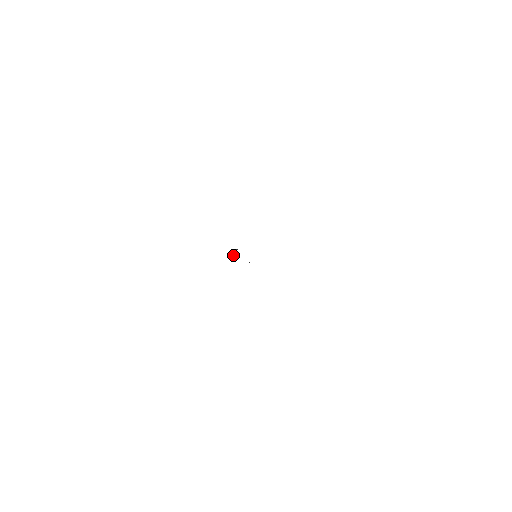
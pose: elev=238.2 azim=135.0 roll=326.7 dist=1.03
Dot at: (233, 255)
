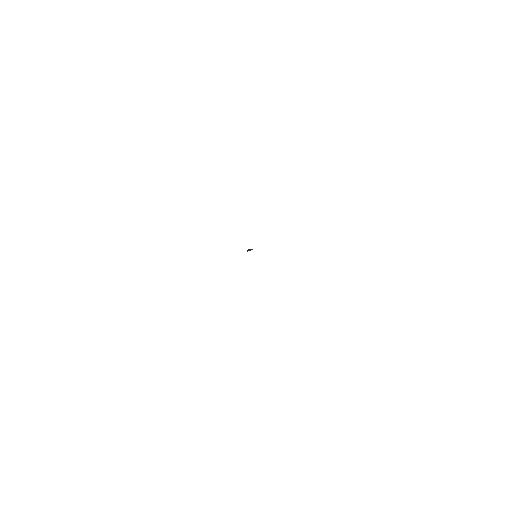
Dot at: occluded
